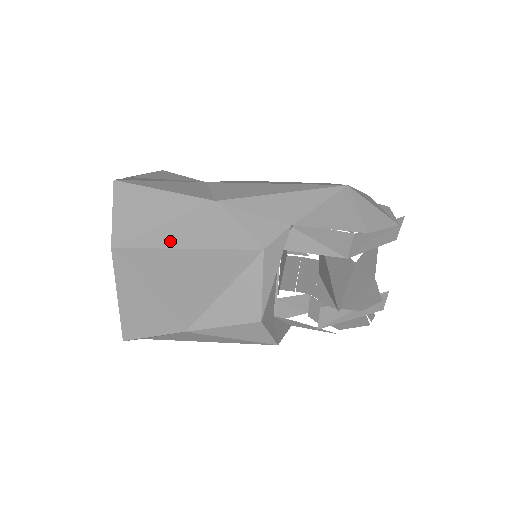
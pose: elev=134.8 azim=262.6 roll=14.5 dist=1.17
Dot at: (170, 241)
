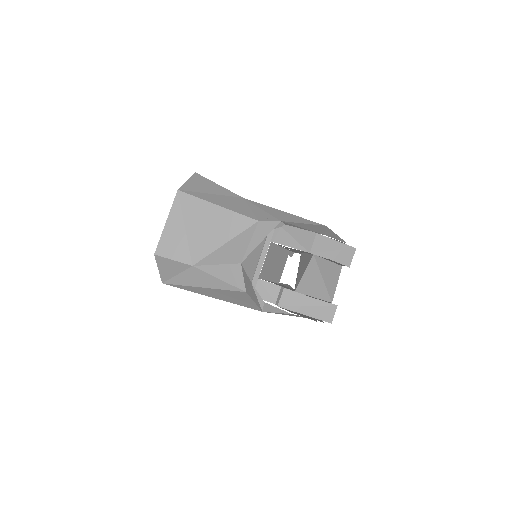
Dot at: (209, 199)
